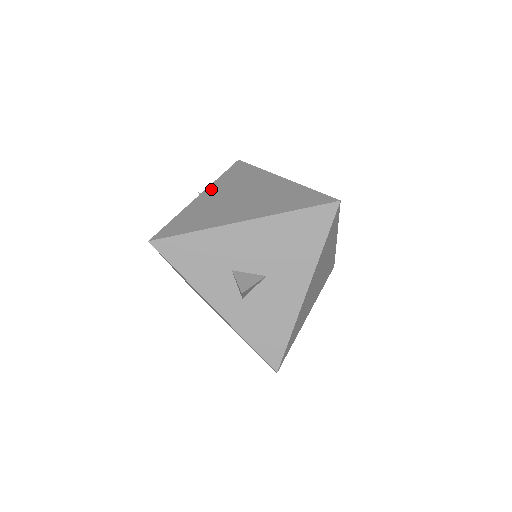
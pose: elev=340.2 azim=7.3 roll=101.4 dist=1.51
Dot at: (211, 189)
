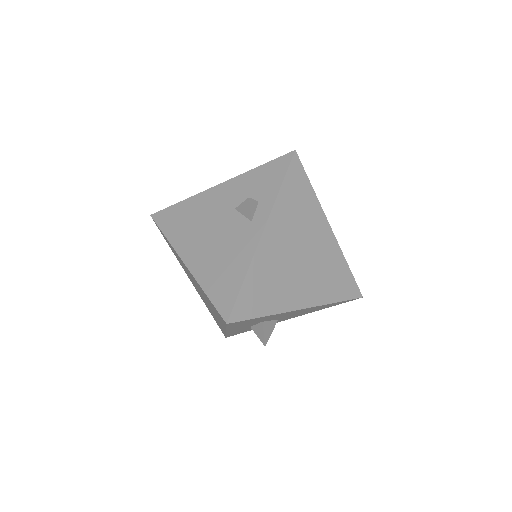
Dot at: (274, 223)
